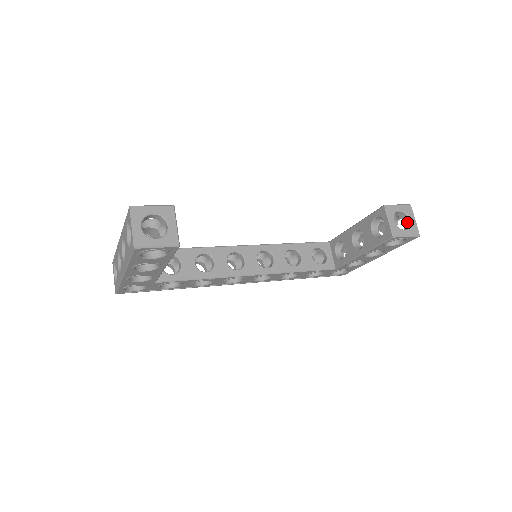
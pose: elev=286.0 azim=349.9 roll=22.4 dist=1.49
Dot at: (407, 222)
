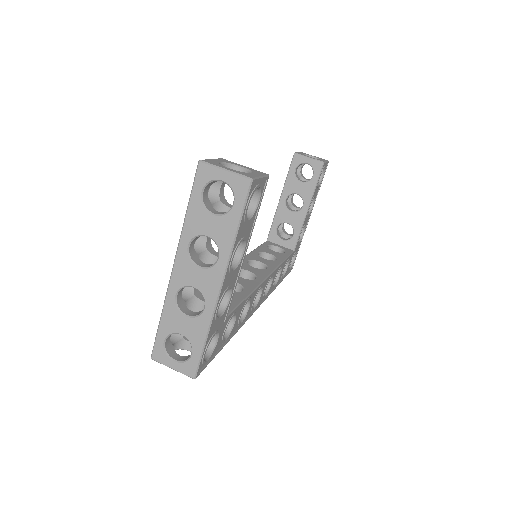
Dot at: occluded
